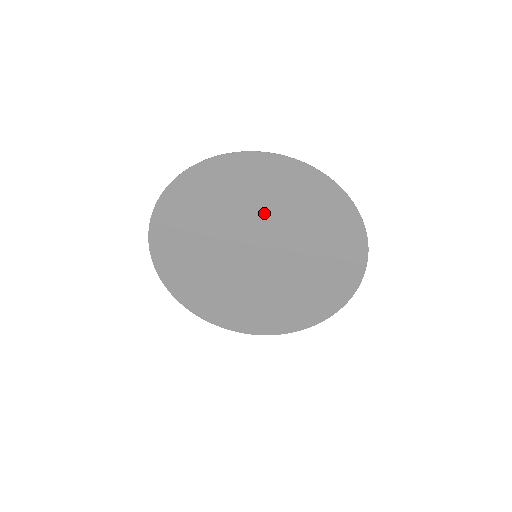
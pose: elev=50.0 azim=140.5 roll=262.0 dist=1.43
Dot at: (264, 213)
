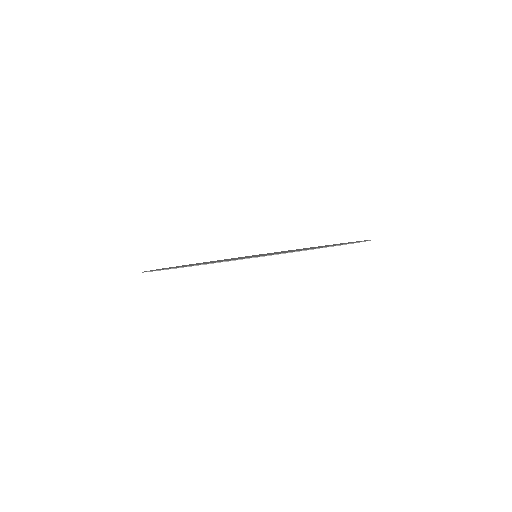
Dot at: occluded
